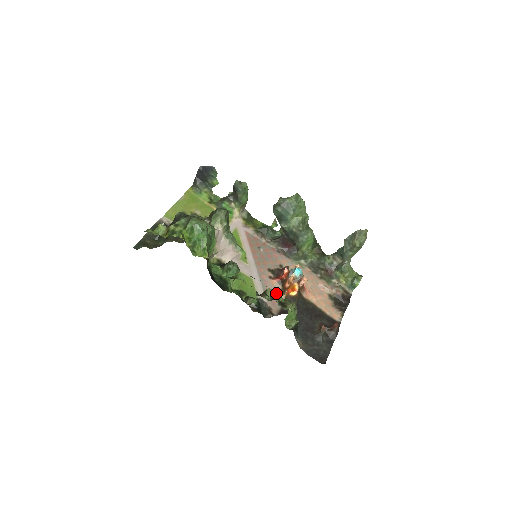
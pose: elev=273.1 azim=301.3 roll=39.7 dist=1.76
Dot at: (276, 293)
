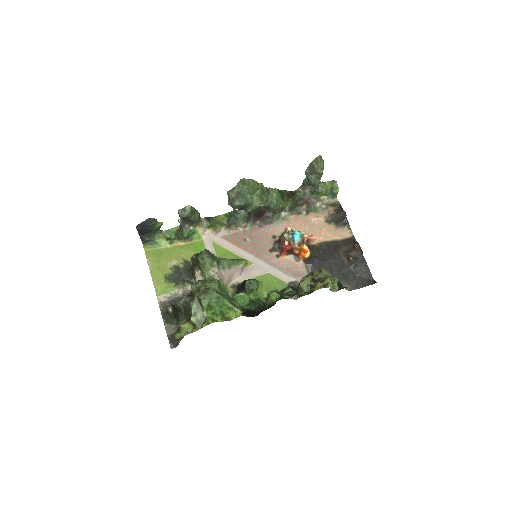
Dot at: (308, 280)
